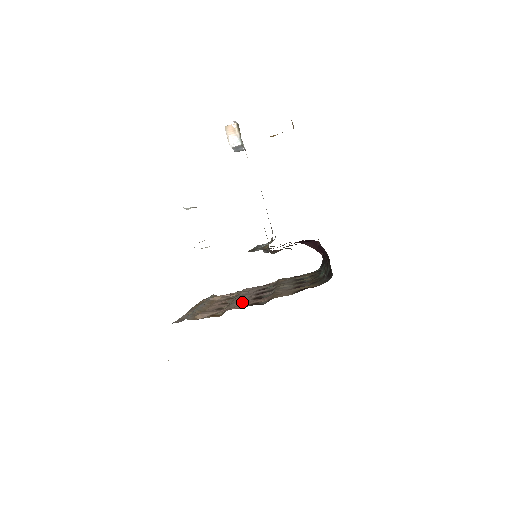
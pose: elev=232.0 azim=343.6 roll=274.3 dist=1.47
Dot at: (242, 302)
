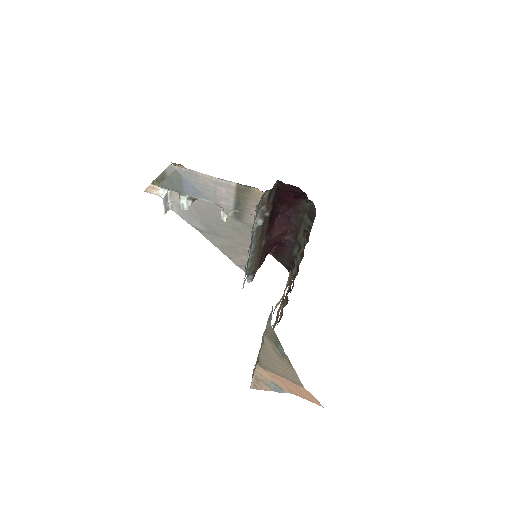
Dot at: occluded
